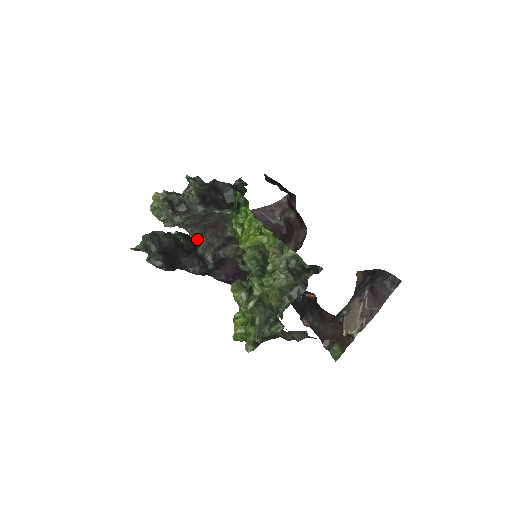
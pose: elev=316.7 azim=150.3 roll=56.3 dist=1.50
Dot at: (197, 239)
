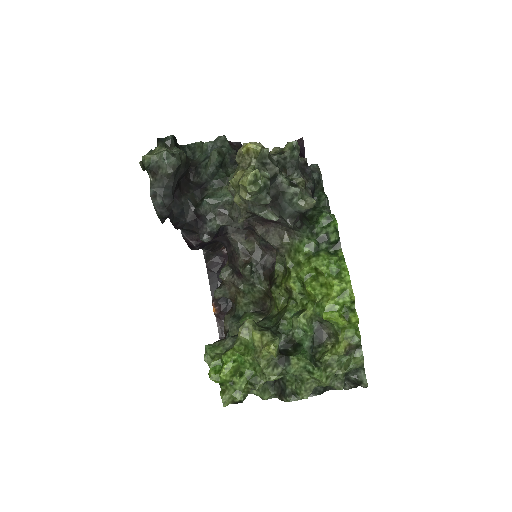
Dot at: (192, 167)
